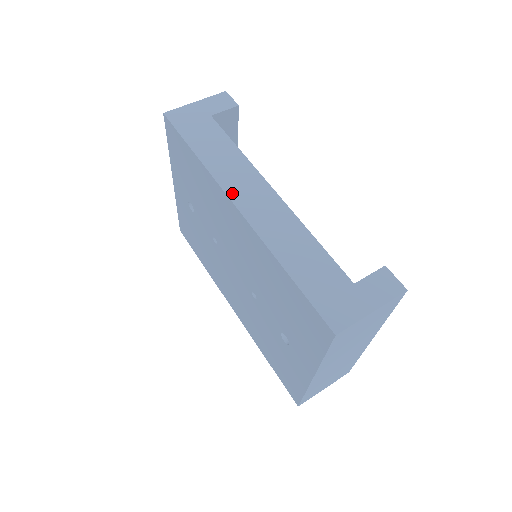
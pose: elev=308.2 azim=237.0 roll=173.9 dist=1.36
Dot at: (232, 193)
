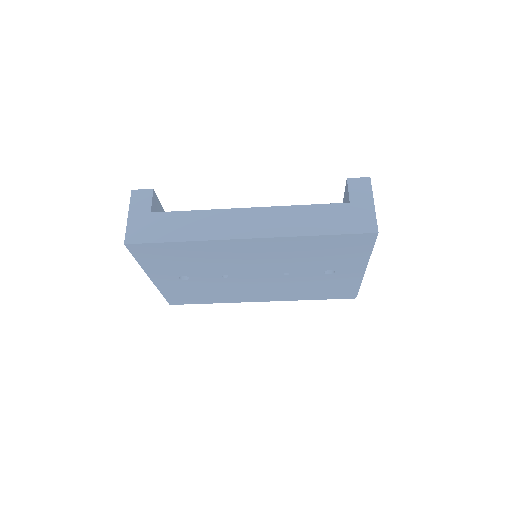
Dot at: (235, 235)
